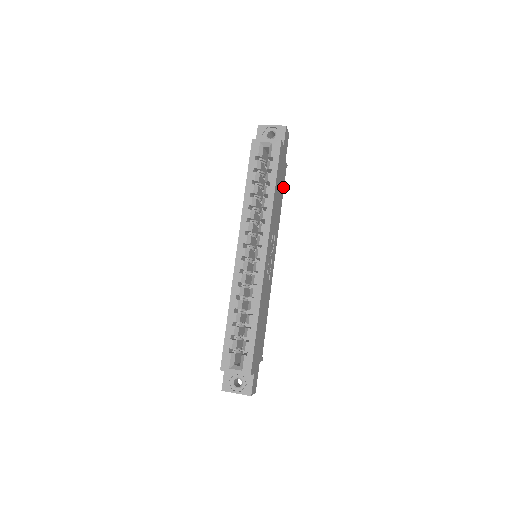
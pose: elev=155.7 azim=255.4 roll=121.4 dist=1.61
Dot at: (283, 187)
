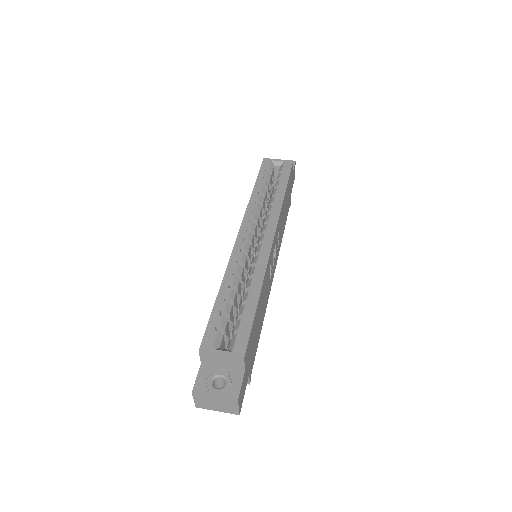
Dot at: occluded
